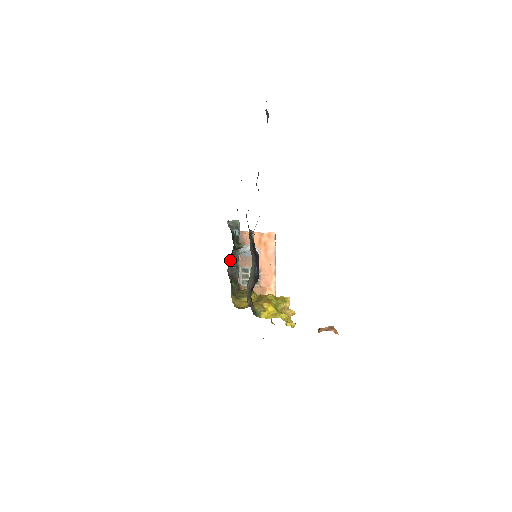
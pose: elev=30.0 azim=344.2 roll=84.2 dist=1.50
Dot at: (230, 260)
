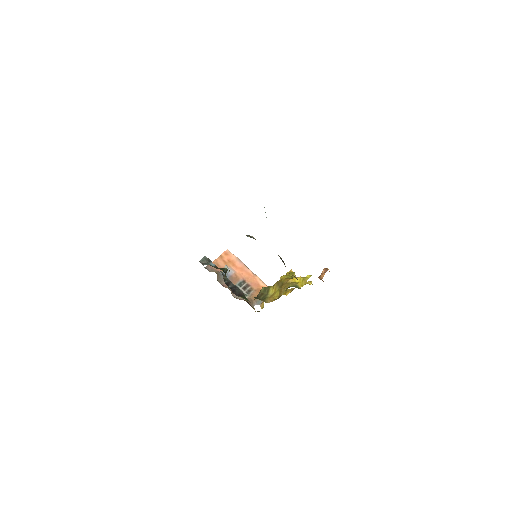
Dot at: occluded
